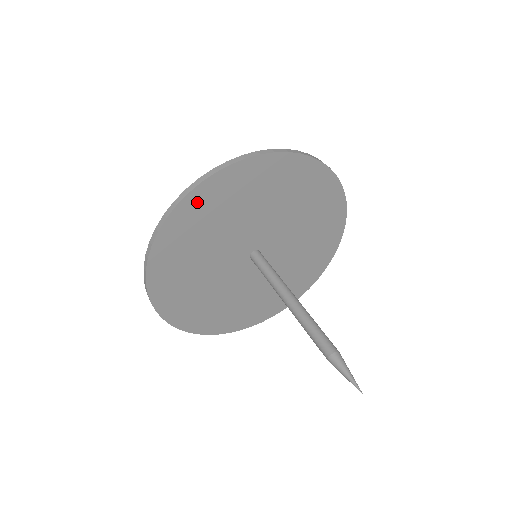
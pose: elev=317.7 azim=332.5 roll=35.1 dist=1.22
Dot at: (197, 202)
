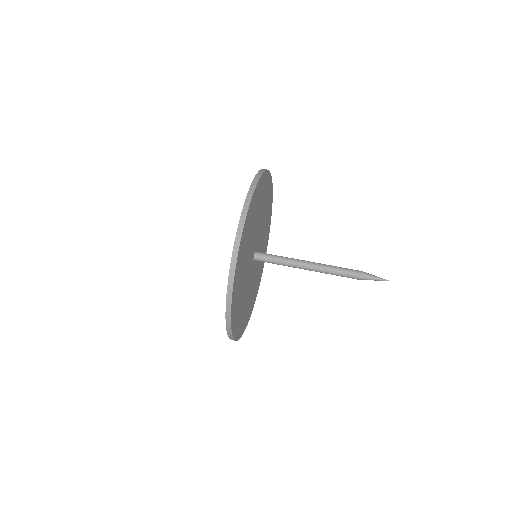
Dot at: (260, 185)
